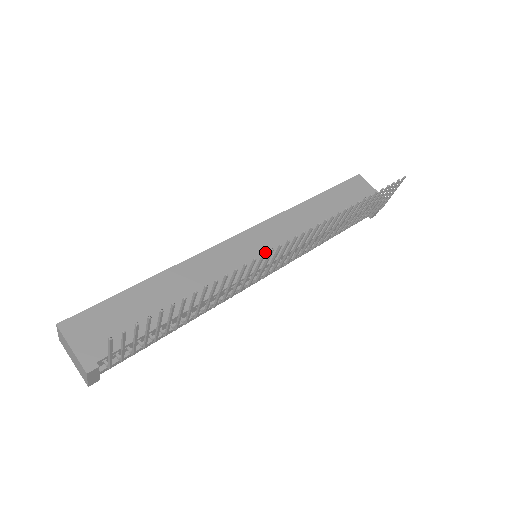
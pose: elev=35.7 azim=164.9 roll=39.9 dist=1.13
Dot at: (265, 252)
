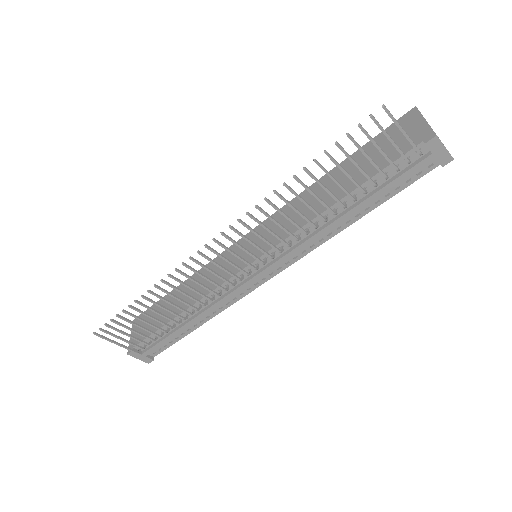
Dot at: (253, 252)
